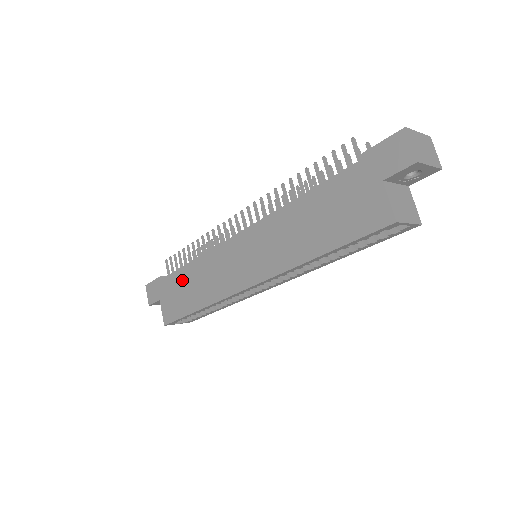
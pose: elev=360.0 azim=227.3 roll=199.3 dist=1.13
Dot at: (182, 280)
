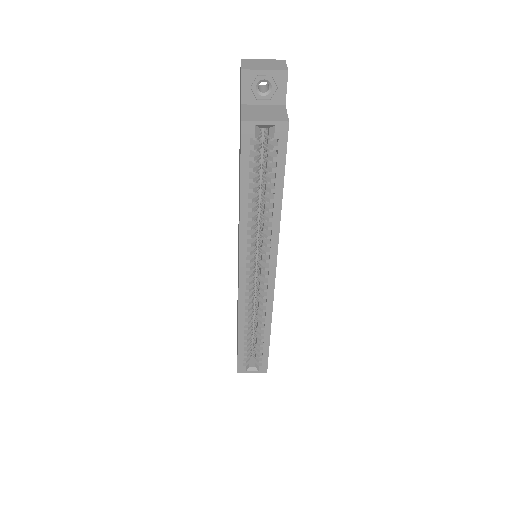
Dot at: (237, 318)
